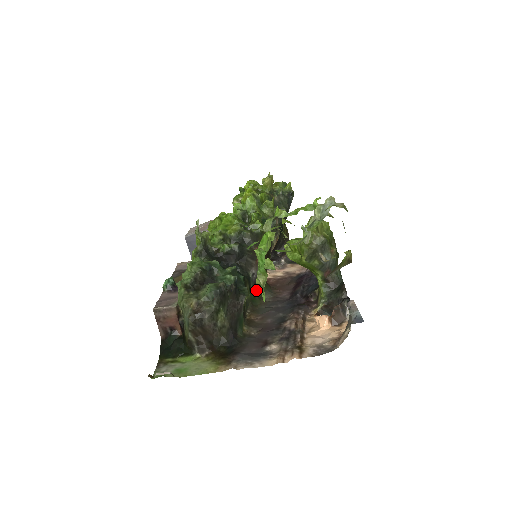
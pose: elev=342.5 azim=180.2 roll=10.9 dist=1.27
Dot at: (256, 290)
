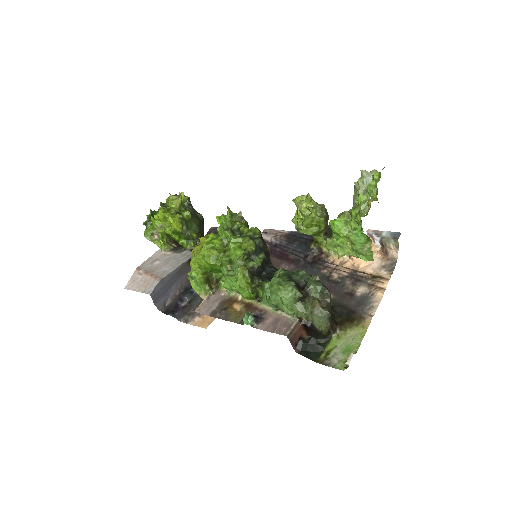
Dot at: occluded
